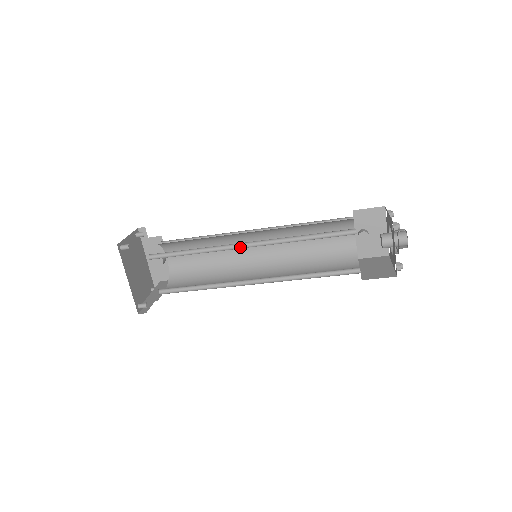
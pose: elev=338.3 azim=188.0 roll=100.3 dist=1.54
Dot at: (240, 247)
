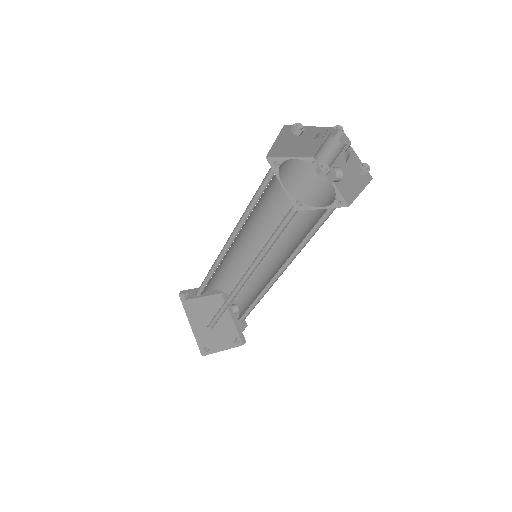
Dot at: occluded
